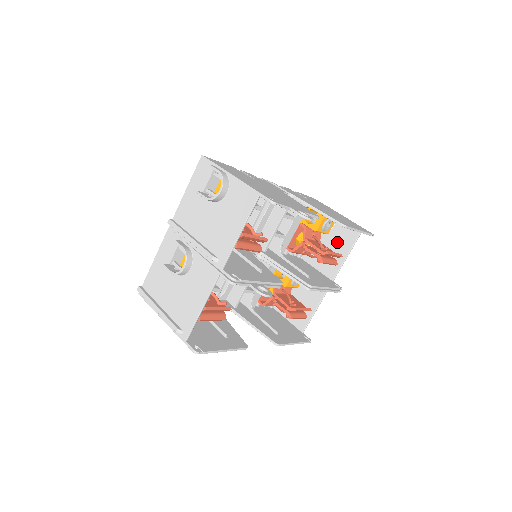
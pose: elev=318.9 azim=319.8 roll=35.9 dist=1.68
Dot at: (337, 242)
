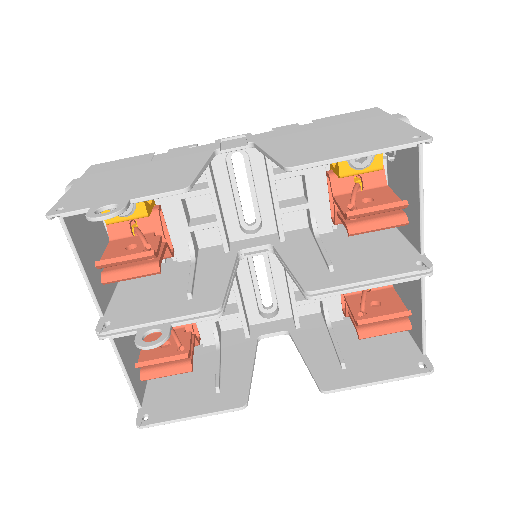
Dot at: (405, 176)
